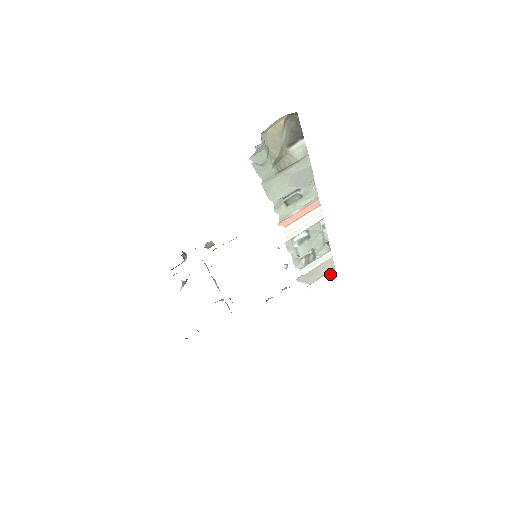
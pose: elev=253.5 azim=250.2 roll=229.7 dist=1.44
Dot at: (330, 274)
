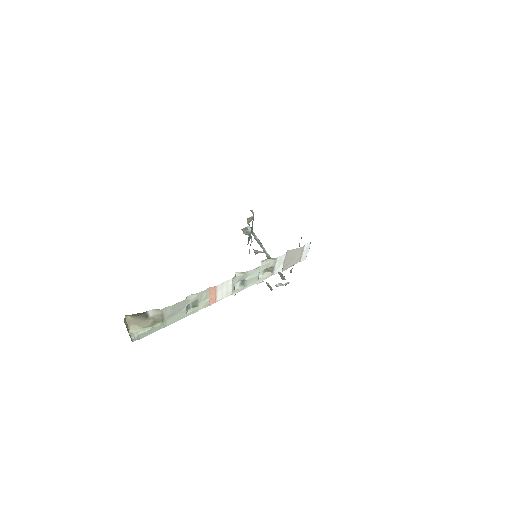
Dot at: (307, 247)
